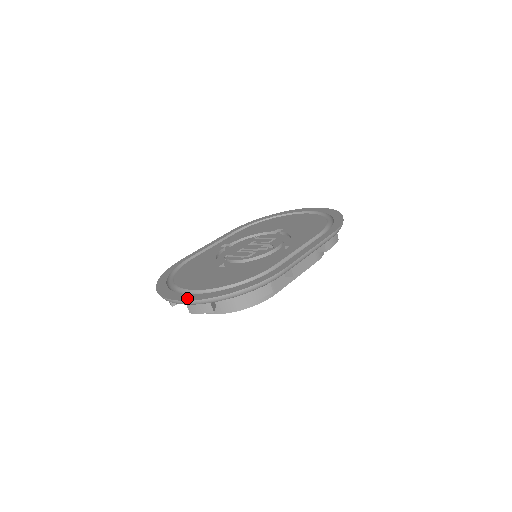
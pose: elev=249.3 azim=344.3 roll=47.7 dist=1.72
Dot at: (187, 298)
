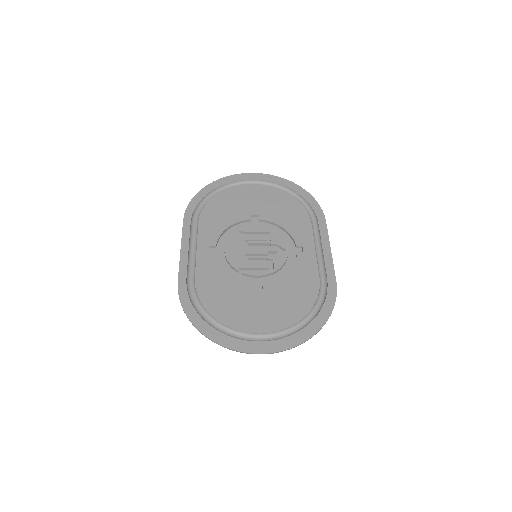
Dot at: (281, 347)
